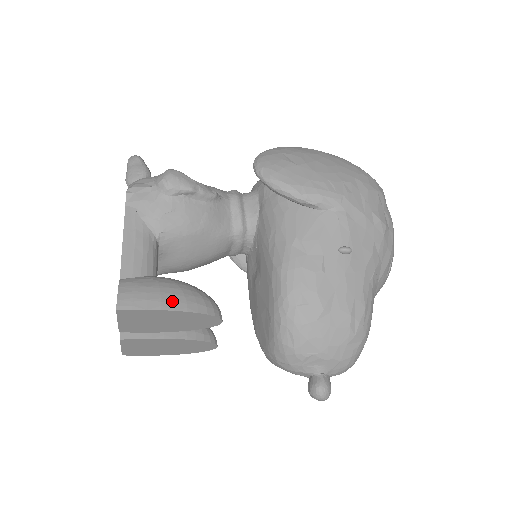
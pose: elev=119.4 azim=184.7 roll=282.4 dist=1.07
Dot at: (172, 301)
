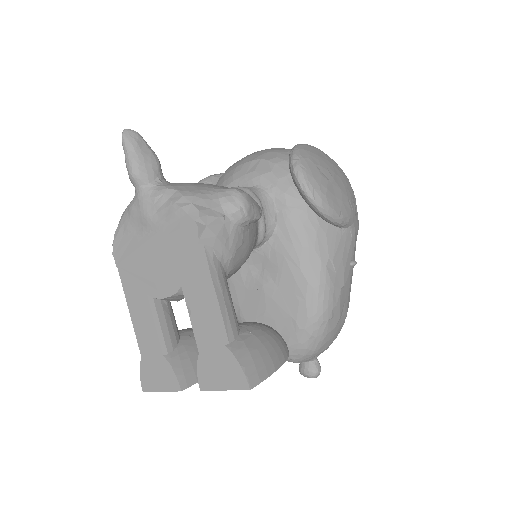
Dot at: (277, 357)
